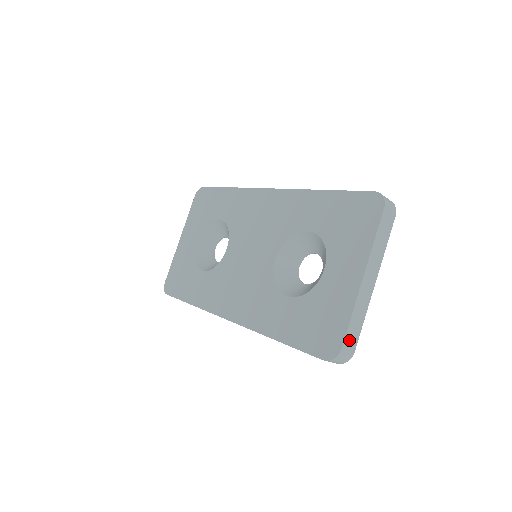
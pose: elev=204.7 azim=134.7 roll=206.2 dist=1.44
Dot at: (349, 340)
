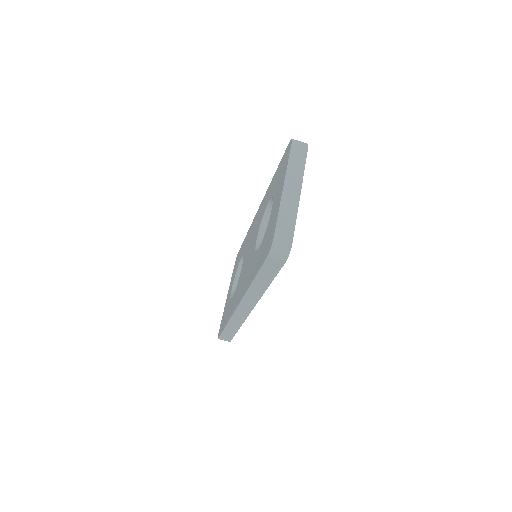
Dot at: (282, 232)
